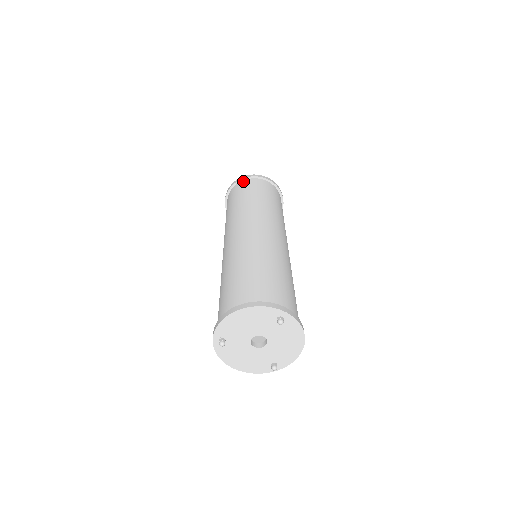
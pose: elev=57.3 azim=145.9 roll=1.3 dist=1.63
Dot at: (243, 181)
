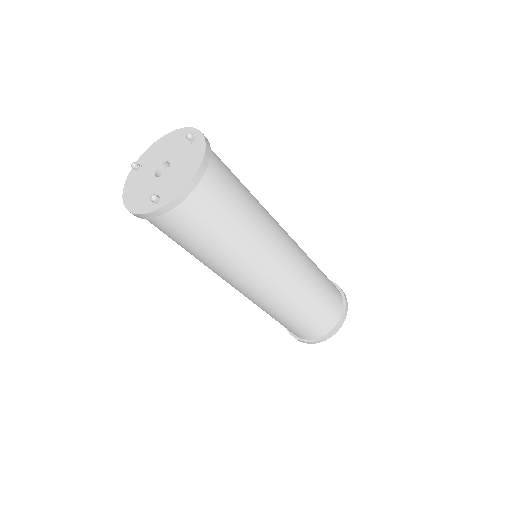
Dot at: occluded
